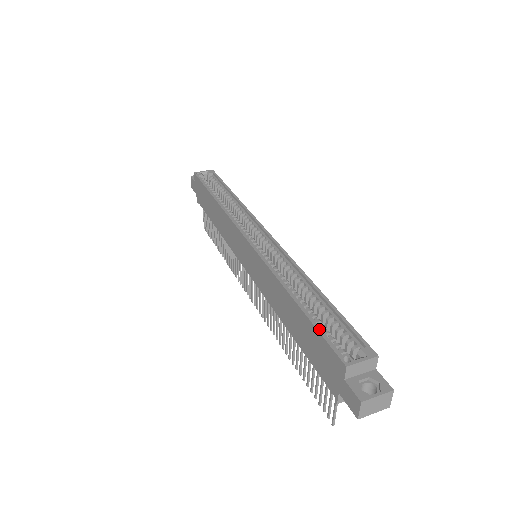
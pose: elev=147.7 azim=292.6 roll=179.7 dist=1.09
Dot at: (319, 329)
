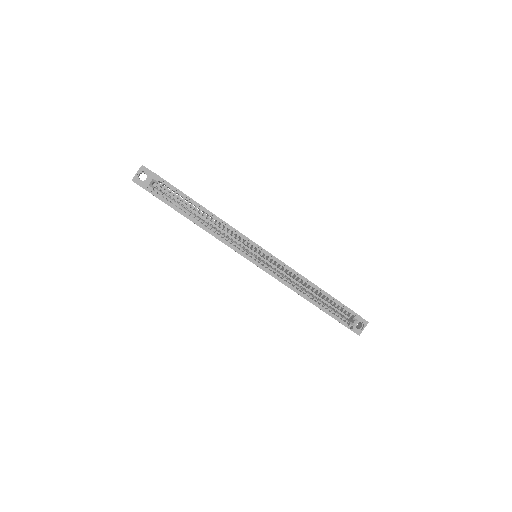
Dot at: (333, 317)
